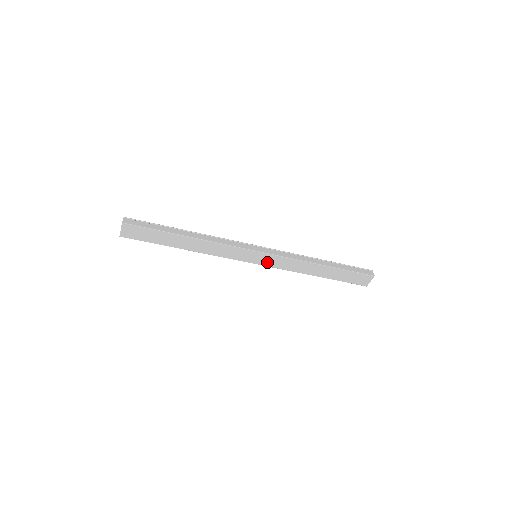
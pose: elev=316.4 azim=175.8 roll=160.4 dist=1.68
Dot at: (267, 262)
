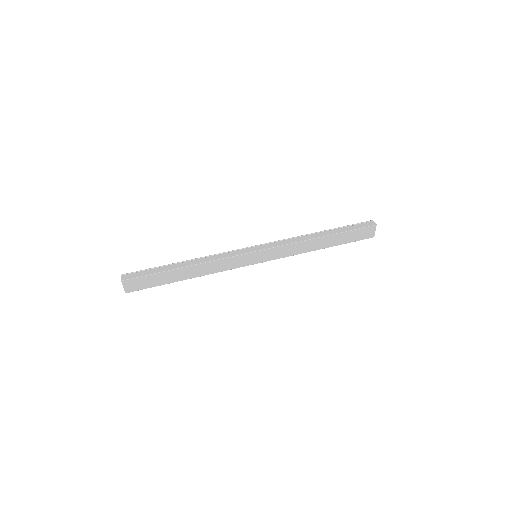
Dot at: (269, 257)
